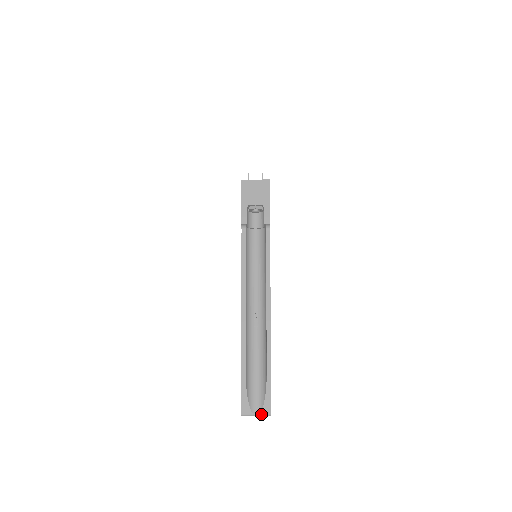
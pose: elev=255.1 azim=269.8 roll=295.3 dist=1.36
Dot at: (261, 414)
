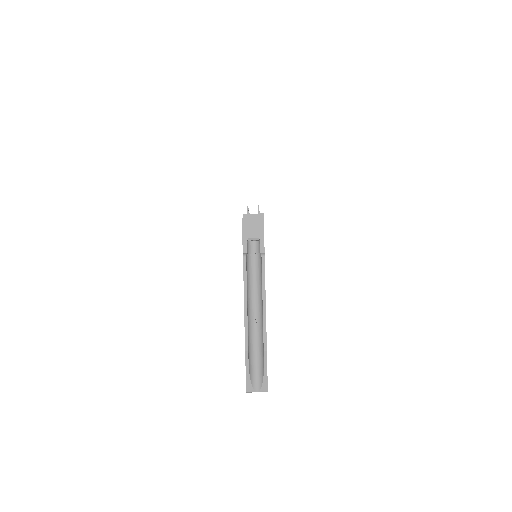
Dot at: (260, 391)
